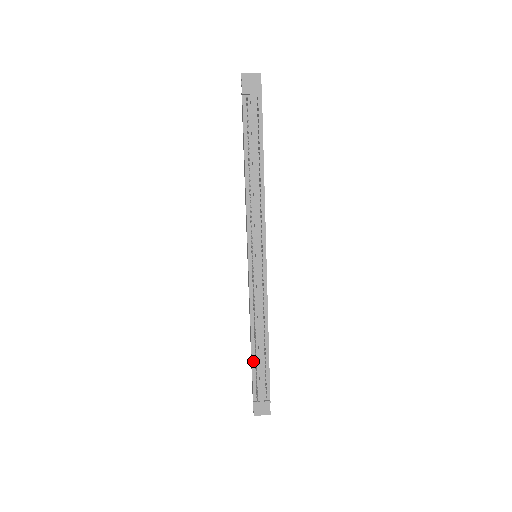
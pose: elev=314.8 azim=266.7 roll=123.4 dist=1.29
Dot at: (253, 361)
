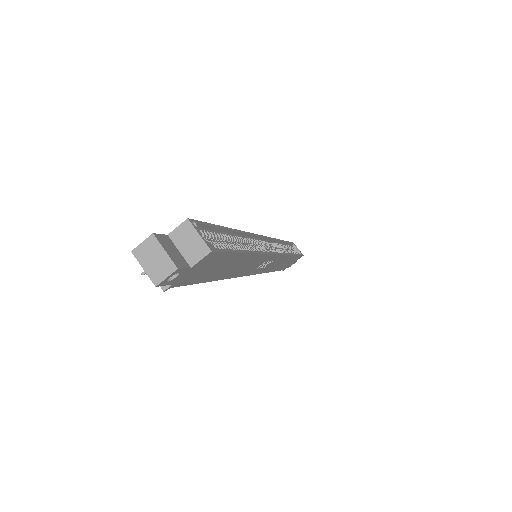
Dot at: occluded
